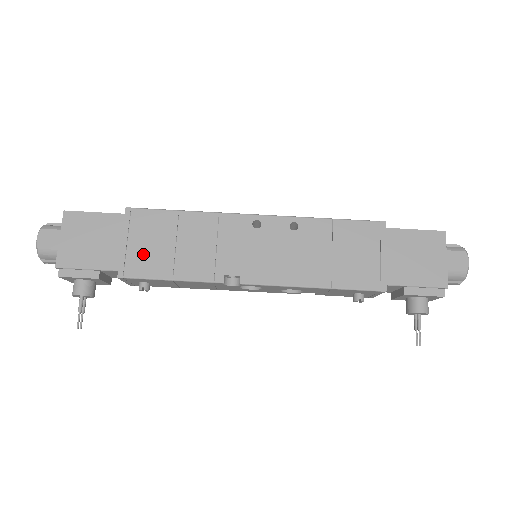
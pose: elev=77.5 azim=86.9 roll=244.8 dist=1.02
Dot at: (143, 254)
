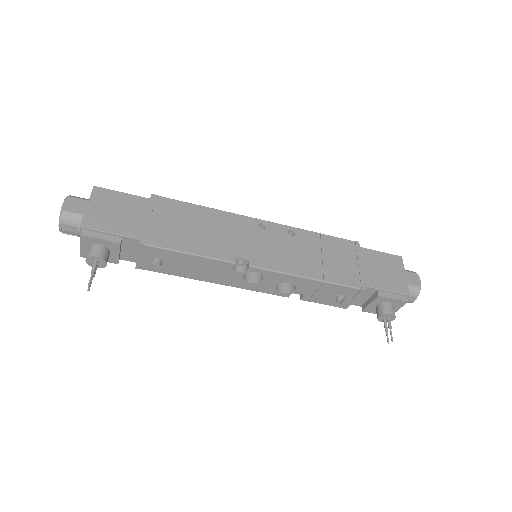
Dot at: (165, 230)
